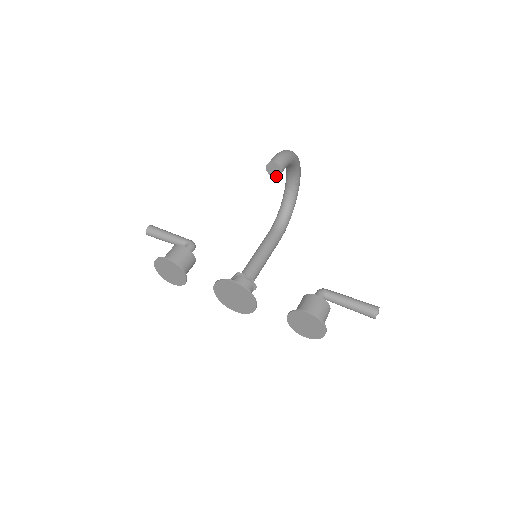
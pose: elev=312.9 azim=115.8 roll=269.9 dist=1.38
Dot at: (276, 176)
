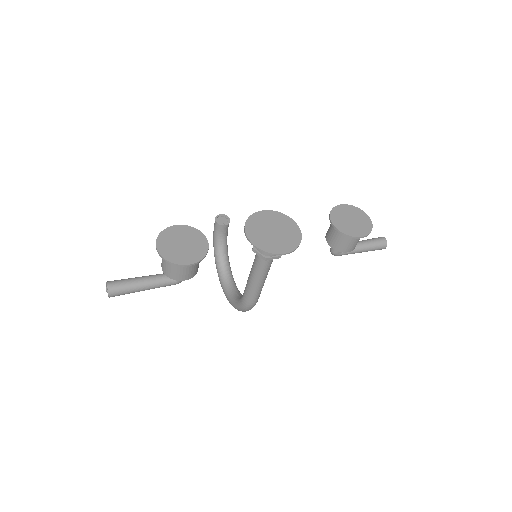
Dot at: (227, 224)
